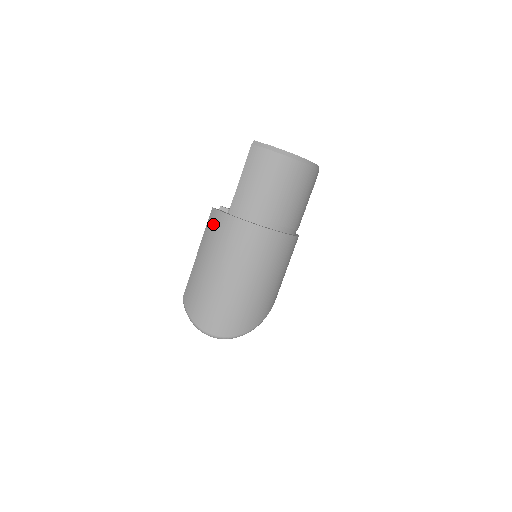
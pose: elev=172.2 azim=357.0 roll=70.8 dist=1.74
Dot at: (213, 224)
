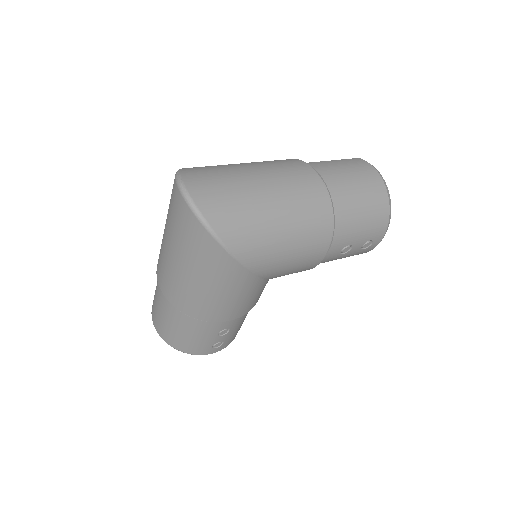
Dot at: occluded
